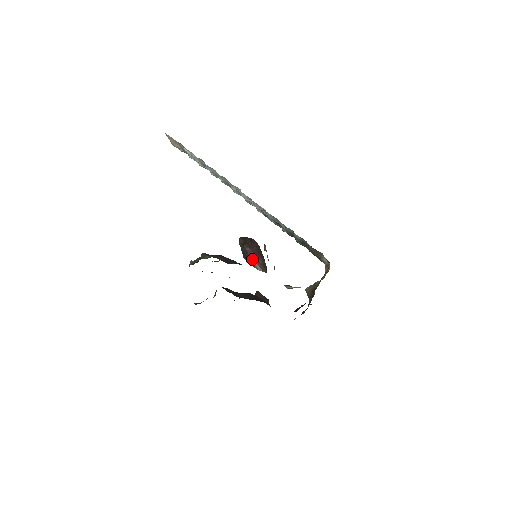
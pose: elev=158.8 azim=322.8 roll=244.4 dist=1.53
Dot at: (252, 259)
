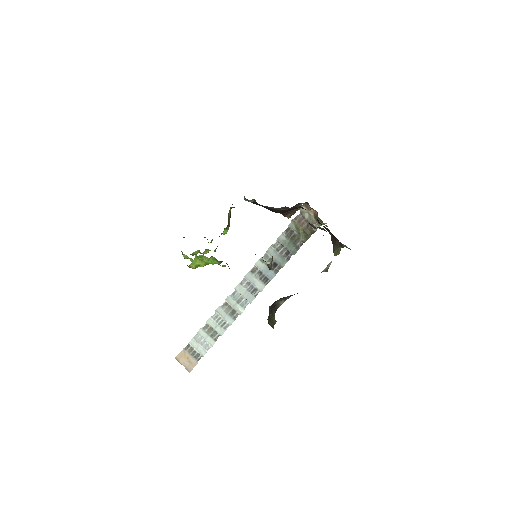
Dot at: (279, 299)
